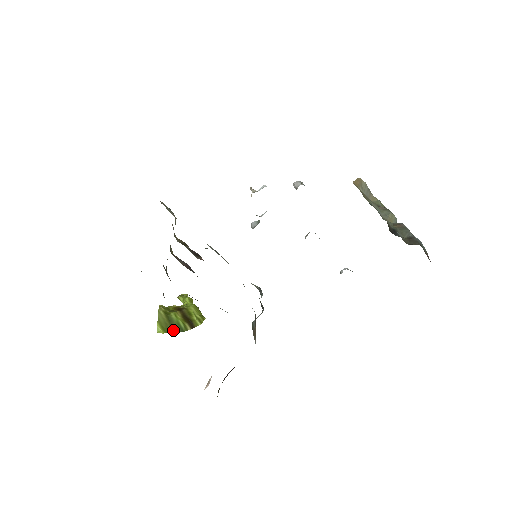
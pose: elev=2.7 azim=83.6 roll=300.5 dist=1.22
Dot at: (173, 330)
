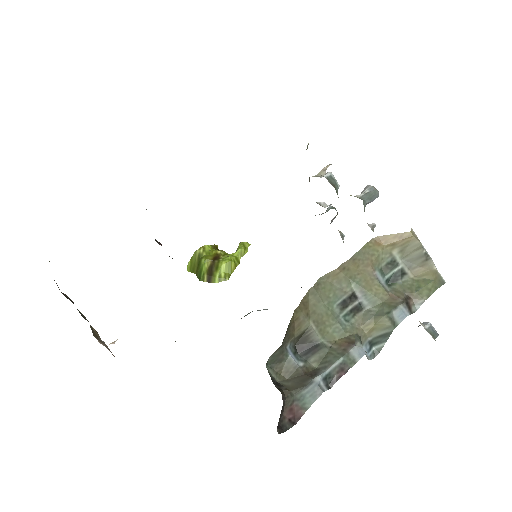
Dot at: (196, 273)
